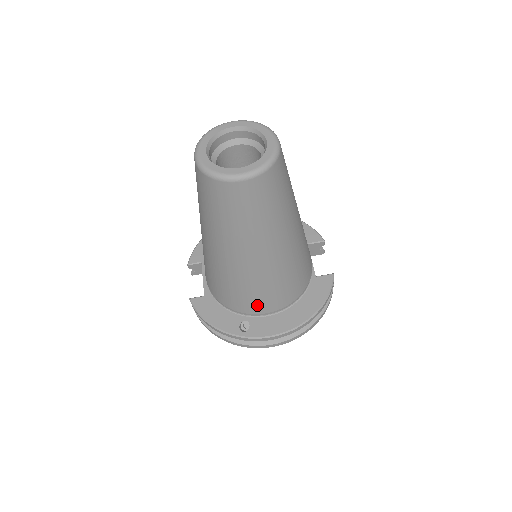
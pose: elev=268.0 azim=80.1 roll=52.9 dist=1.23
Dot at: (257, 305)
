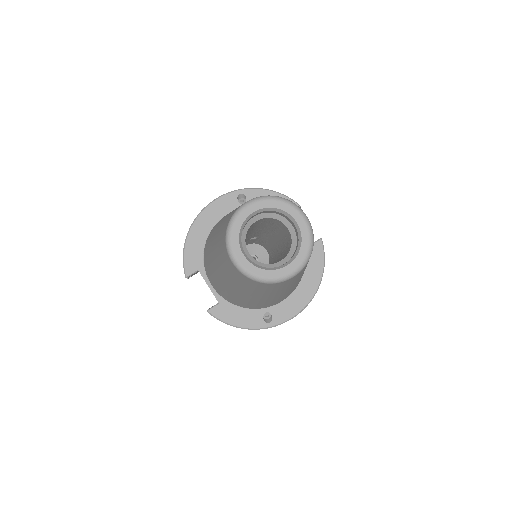
Dot at: (277, 302)
